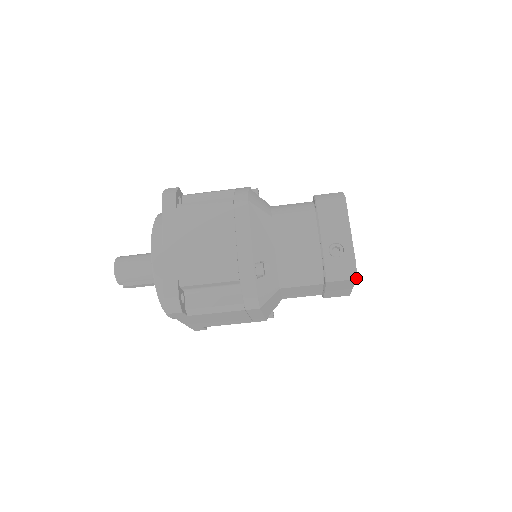
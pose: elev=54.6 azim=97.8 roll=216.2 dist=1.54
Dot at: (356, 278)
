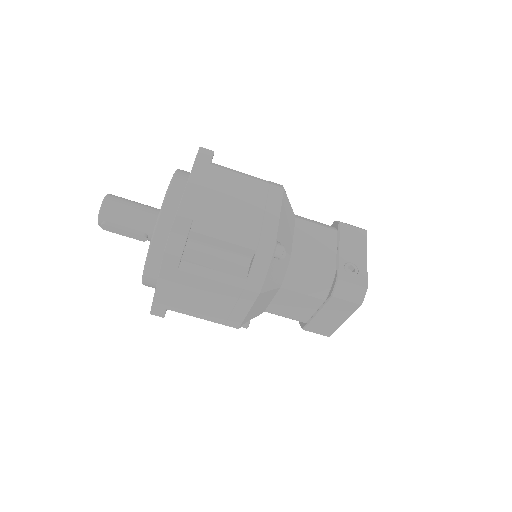
Dot at: (361, 304)
